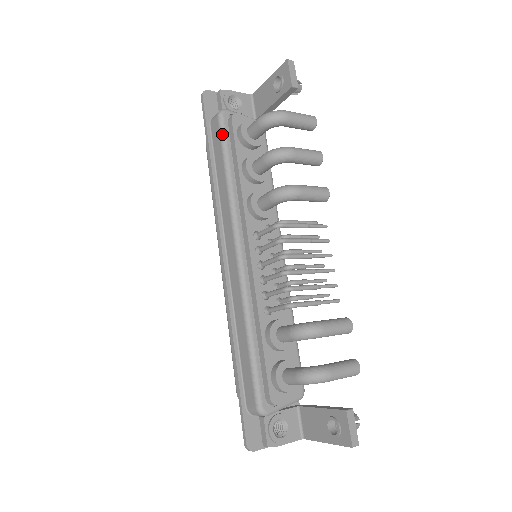
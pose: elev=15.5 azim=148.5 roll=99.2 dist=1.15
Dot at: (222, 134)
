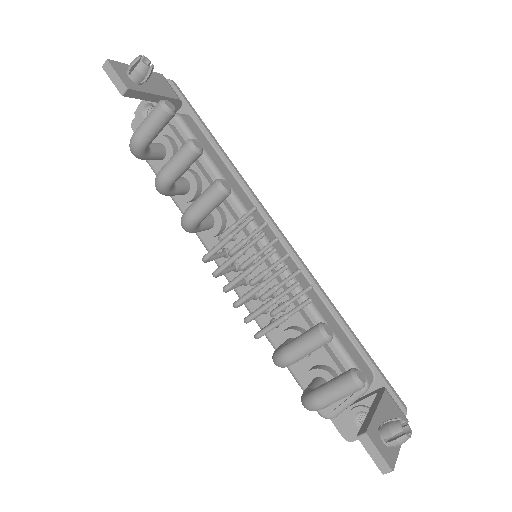
Dot at: occluded
